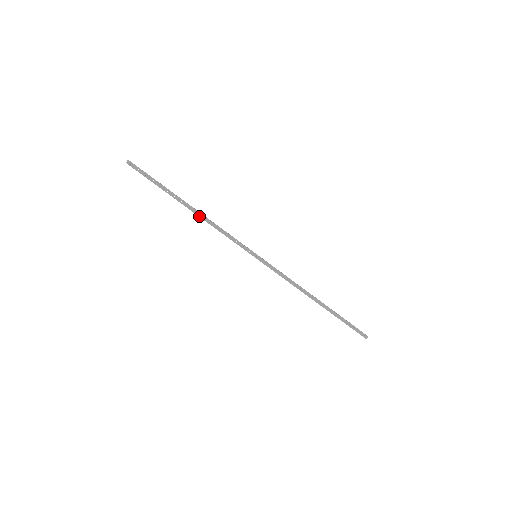
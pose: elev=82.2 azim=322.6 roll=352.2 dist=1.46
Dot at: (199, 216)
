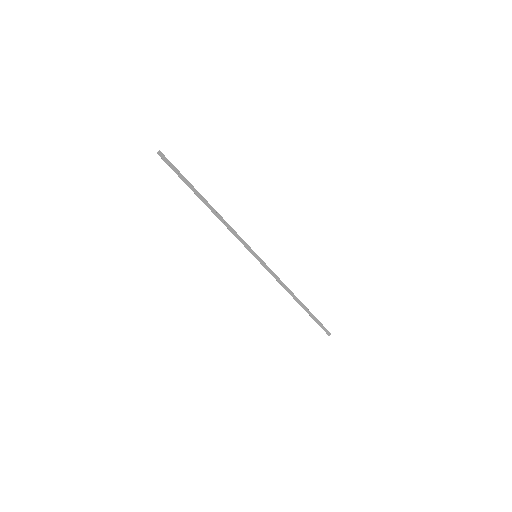
Dot at: (214, 214)
